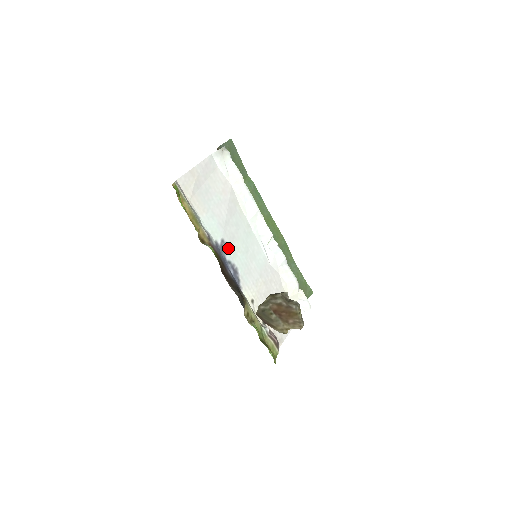
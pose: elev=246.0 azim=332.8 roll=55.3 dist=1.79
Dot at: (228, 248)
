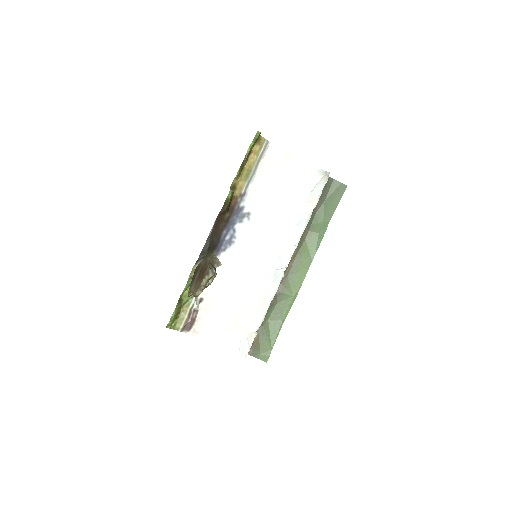
Dot at: (246, 223)
